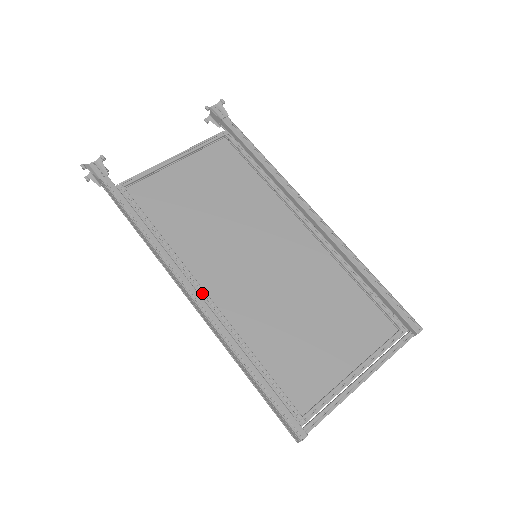
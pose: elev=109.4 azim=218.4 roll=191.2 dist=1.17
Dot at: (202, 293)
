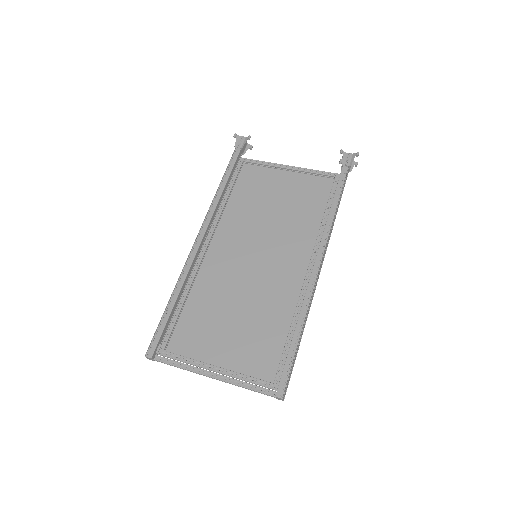
Dot at: (206, 245)
